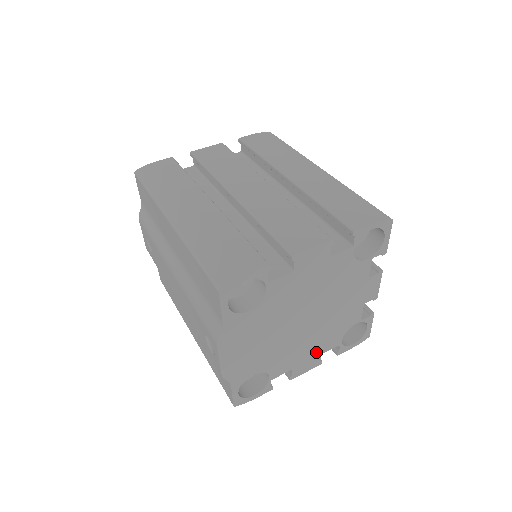
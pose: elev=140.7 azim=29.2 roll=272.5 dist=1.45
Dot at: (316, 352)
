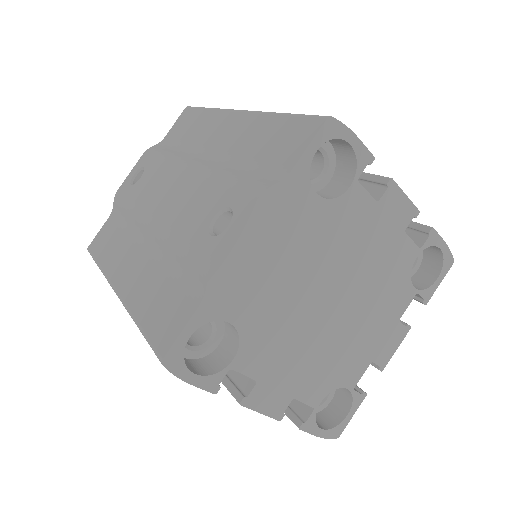
Dot at: (294, 384)
